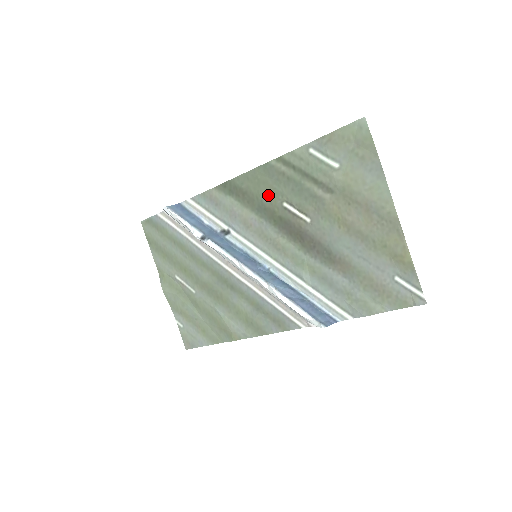
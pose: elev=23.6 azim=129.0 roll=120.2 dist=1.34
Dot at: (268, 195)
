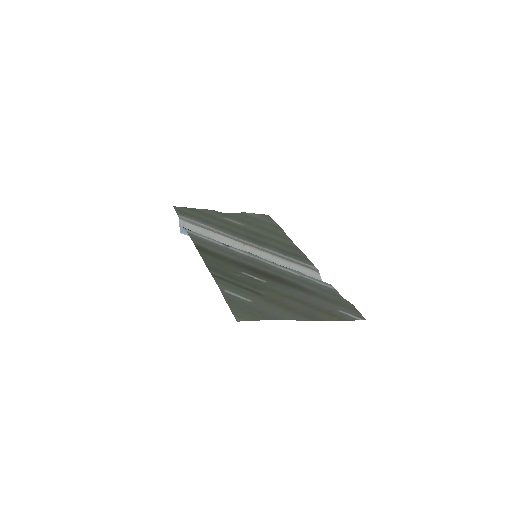
Dot at: (228, 266)
